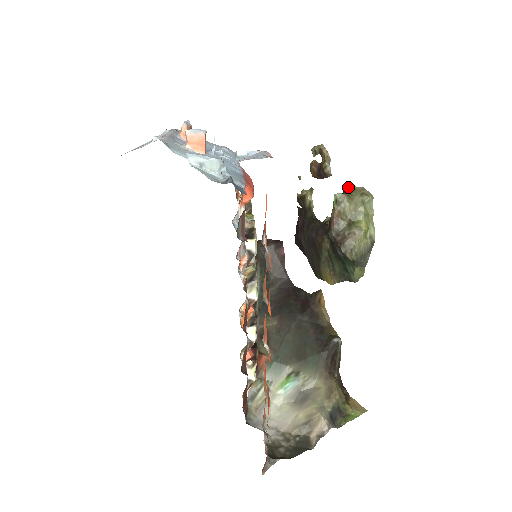
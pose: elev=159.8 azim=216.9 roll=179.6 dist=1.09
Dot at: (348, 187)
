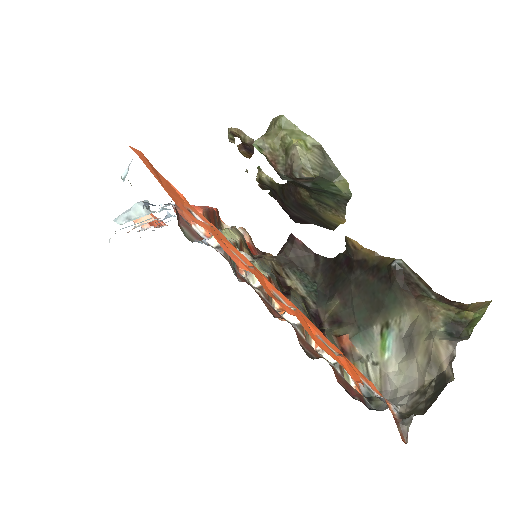
Dot at: occluded
